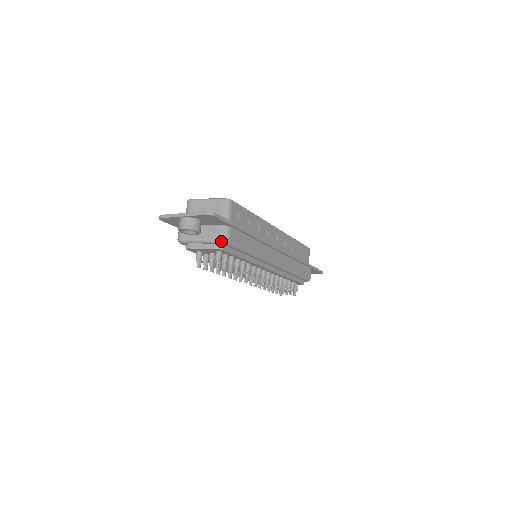
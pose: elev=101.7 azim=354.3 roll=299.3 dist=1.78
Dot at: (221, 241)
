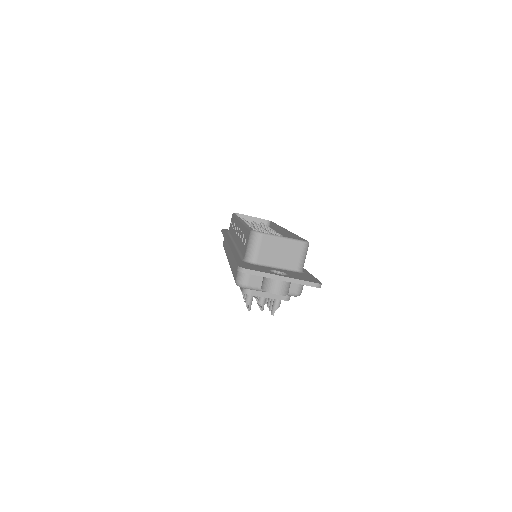
Dot at: (296, 295)
